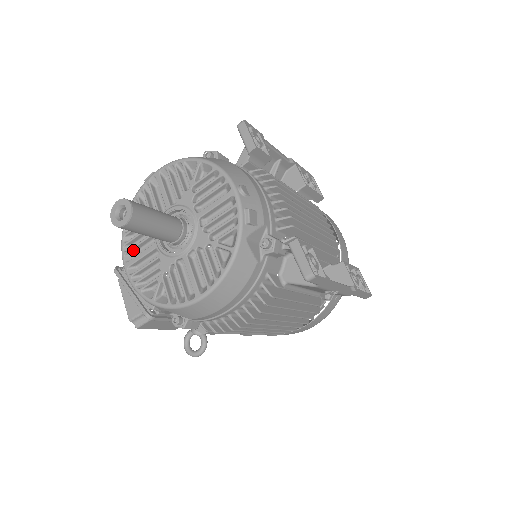
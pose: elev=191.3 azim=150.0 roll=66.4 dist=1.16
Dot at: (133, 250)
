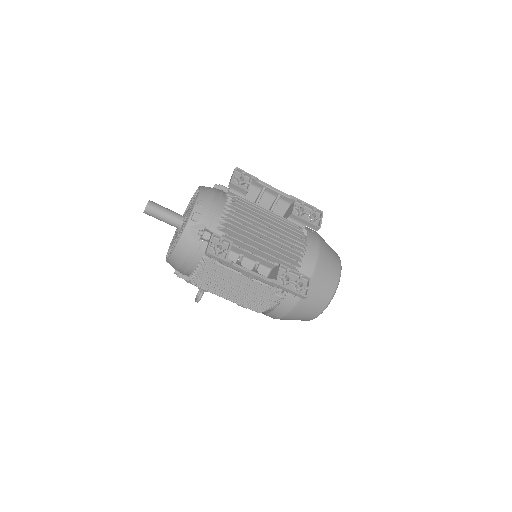
Dot at: occluded
